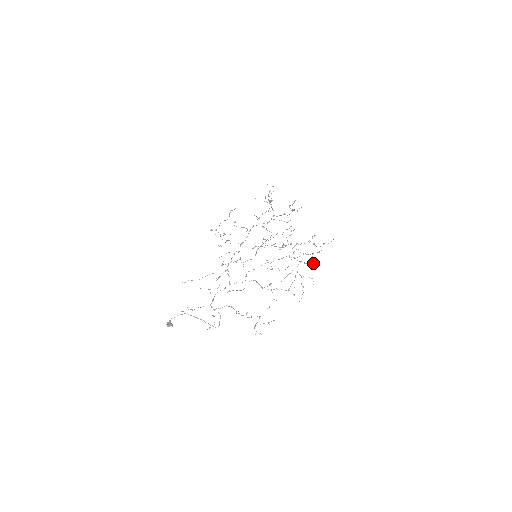
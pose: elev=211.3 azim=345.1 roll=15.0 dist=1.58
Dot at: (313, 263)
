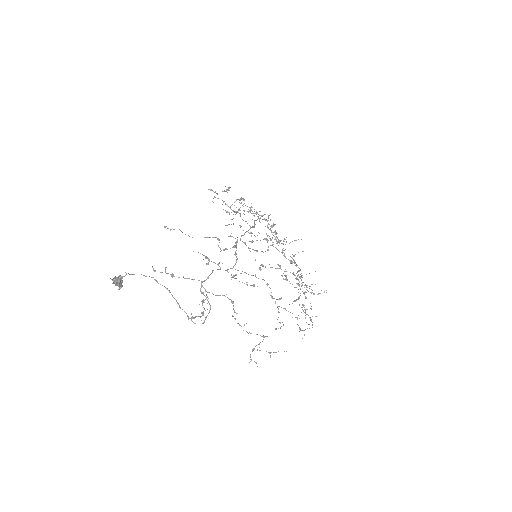
Dot at: occluded
